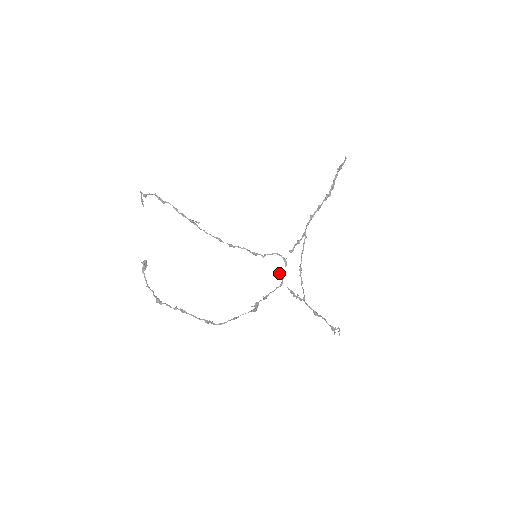
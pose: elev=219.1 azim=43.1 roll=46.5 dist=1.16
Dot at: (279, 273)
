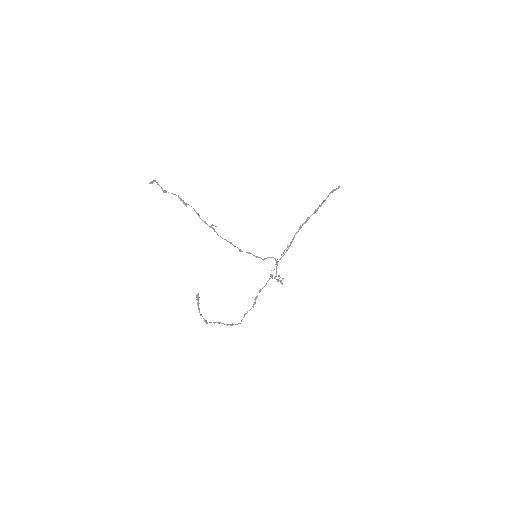
Dot at: occluded
